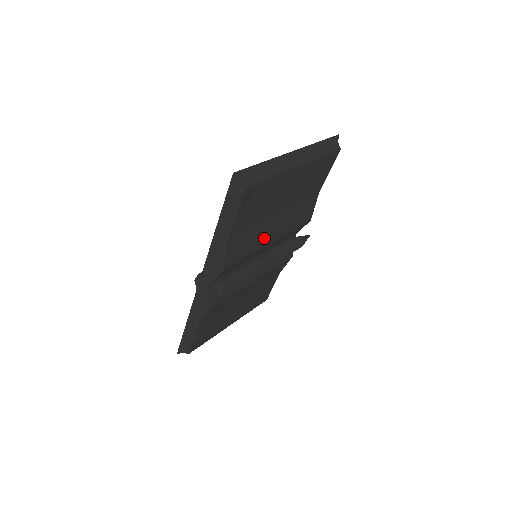
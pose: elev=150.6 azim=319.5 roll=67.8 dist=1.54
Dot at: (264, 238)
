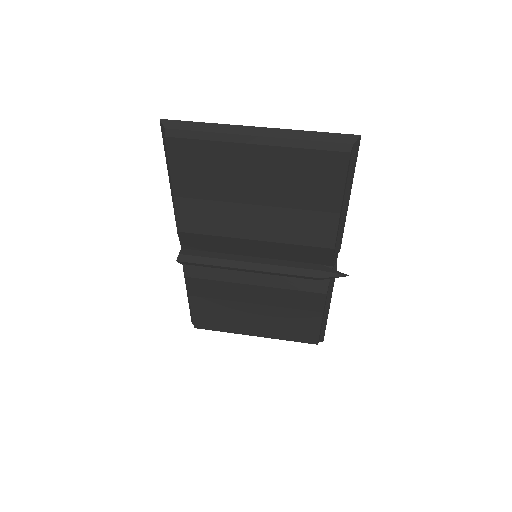
Dot at: (238, 226)
